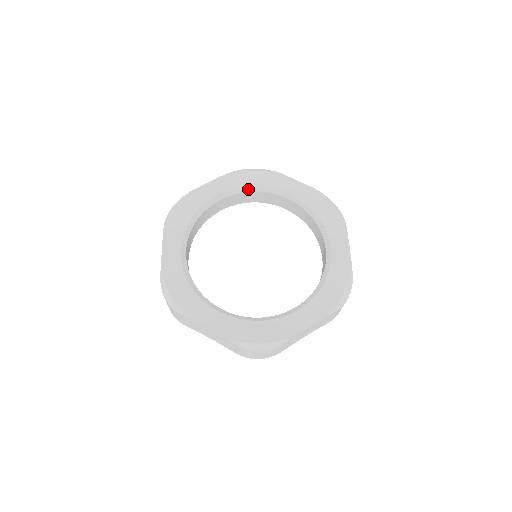
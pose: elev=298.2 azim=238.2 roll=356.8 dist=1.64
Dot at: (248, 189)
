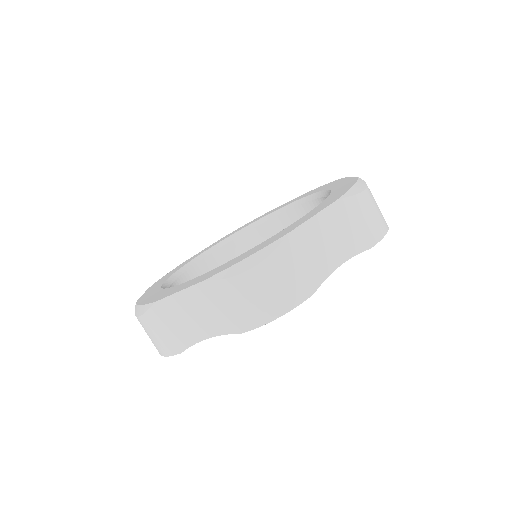
Dot at: (179, 272)
